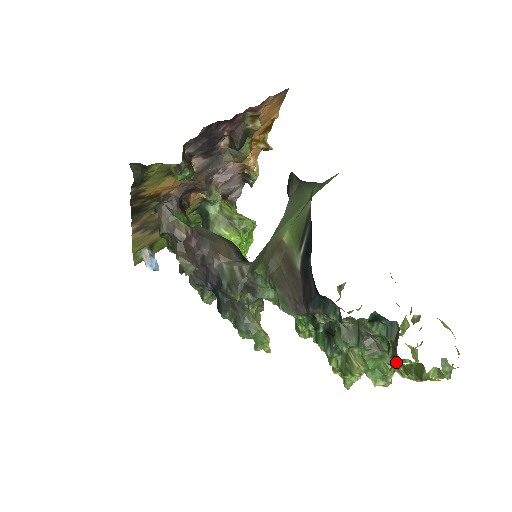
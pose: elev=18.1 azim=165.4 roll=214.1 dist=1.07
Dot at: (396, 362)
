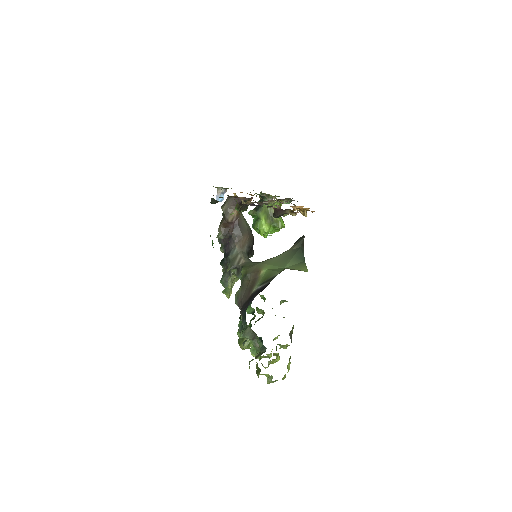
Dot at: (250, 361)
